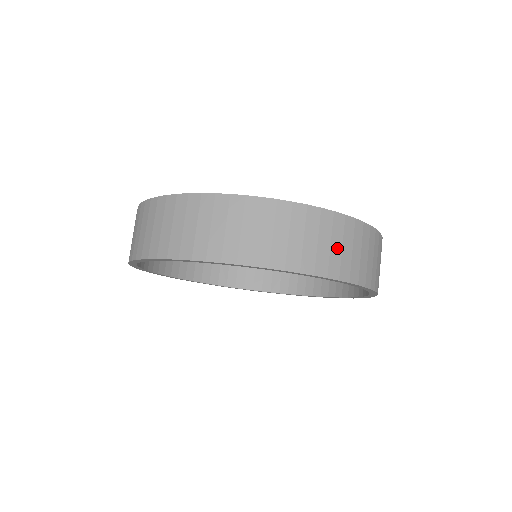
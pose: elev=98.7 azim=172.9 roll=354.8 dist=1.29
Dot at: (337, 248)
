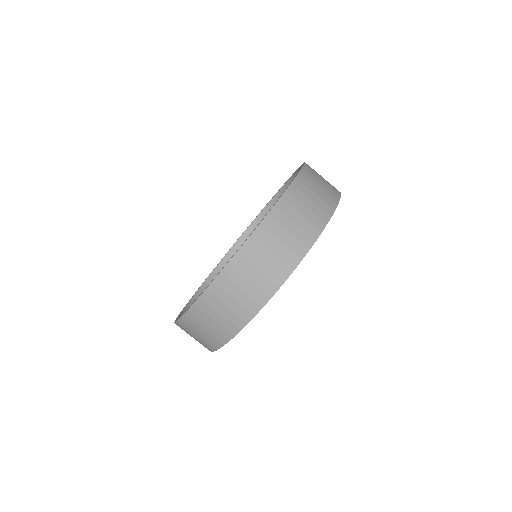
Dot at: (279, 247)
